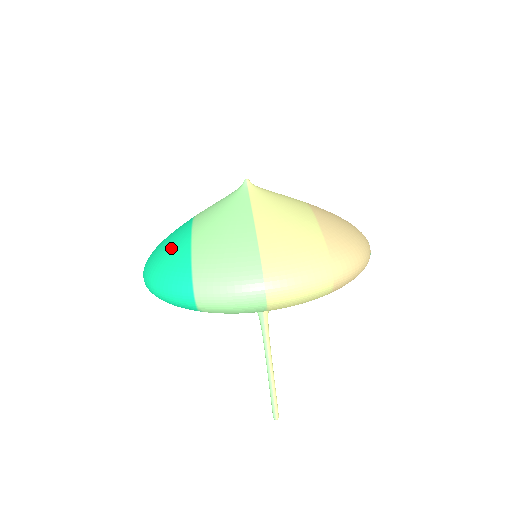
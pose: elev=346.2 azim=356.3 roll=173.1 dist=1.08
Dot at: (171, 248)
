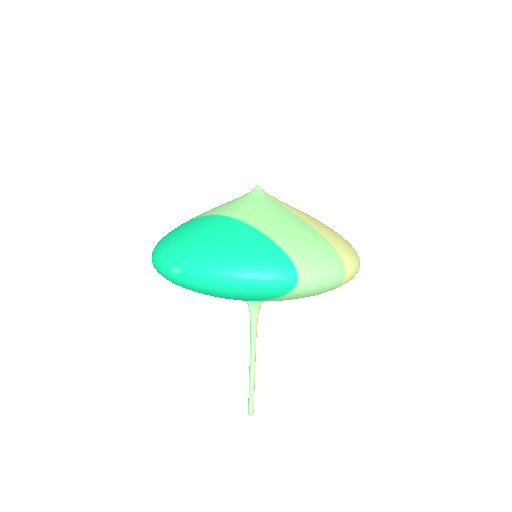
Dot at: (240, 239)
